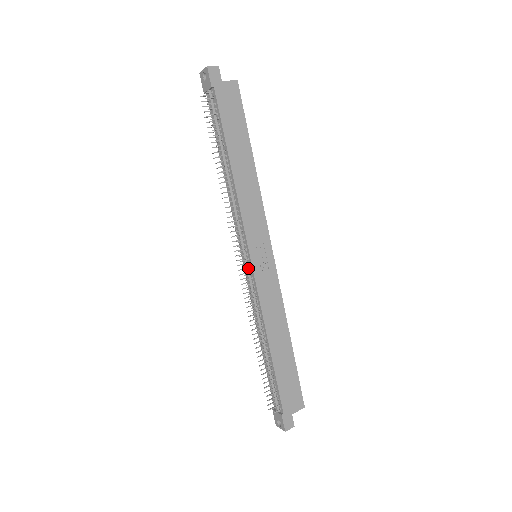
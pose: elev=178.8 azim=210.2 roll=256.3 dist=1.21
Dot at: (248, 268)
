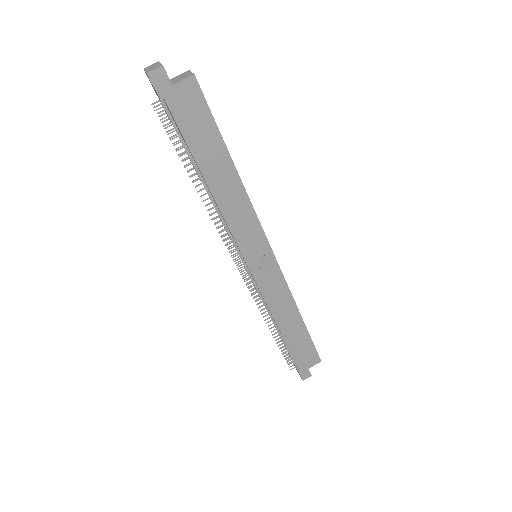
Dot at: (248, 270)
